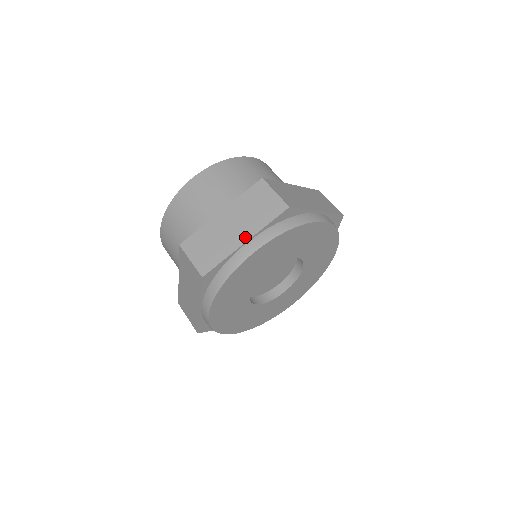
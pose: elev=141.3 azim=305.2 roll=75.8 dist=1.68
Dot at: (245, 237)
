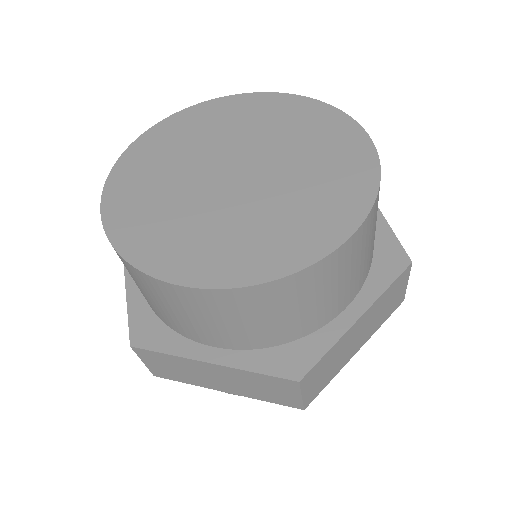
Dot at: (227, 391)
